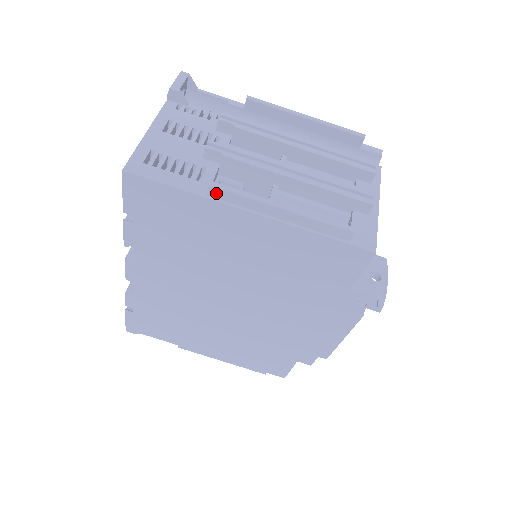
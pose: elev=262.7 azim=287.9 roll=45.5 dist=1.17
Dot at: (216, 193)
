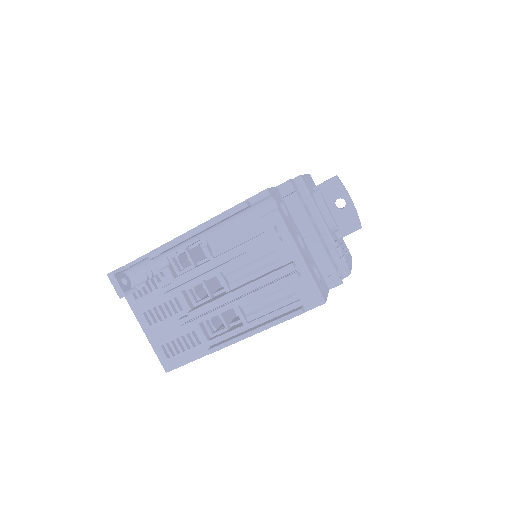
Dot at: (216, 350)
